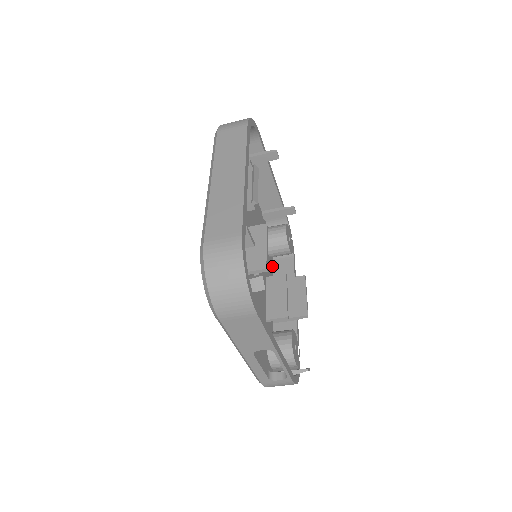
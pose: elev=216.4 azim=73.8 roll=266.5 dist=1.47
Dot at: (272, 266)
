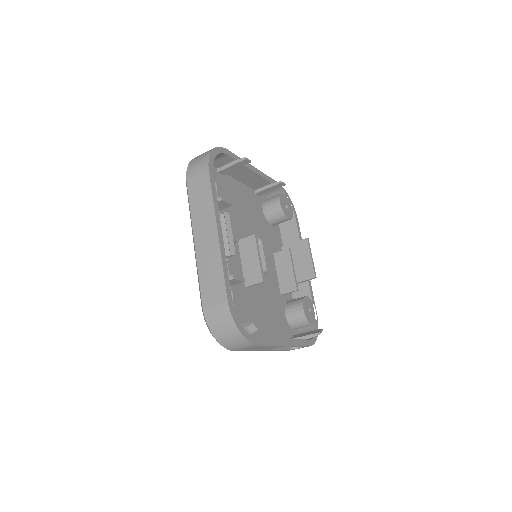
Dot at: (279, 231)
